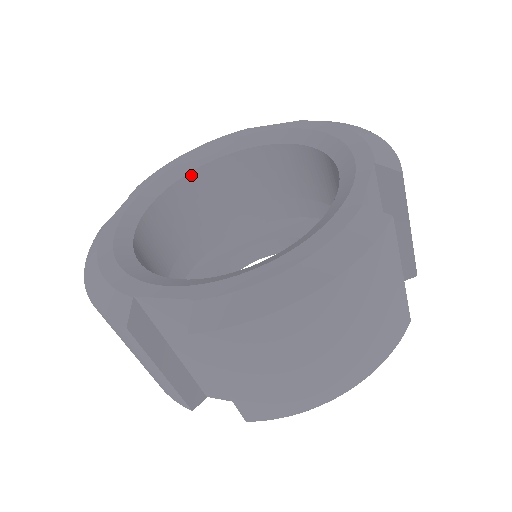
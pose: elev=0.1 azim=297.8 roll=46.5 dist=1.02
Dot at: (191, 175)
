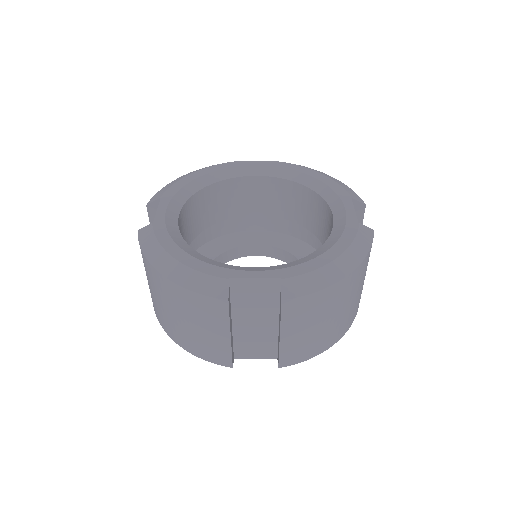
Dot at: (199, 193)
